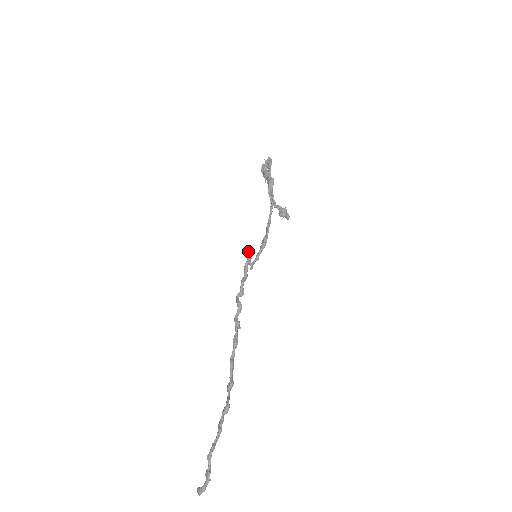
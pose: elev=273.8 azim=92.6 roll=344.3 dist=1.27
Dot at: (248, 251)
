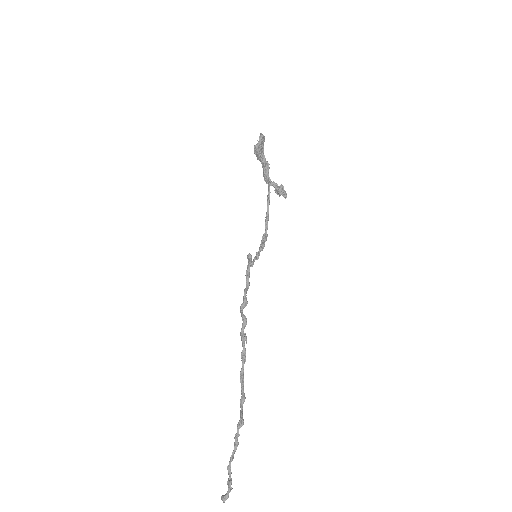
Dot at: (248, 255)
